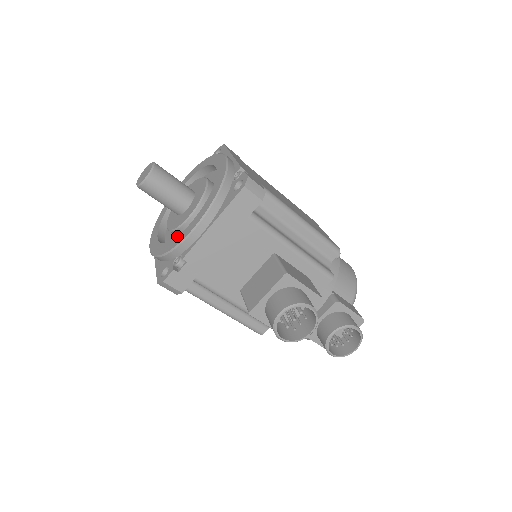
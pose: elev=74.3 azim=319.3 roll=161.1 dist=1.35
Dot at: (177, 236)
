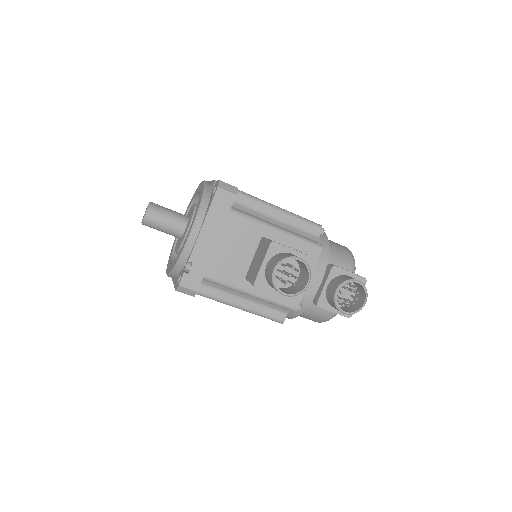
Dot at: (181, 248)
